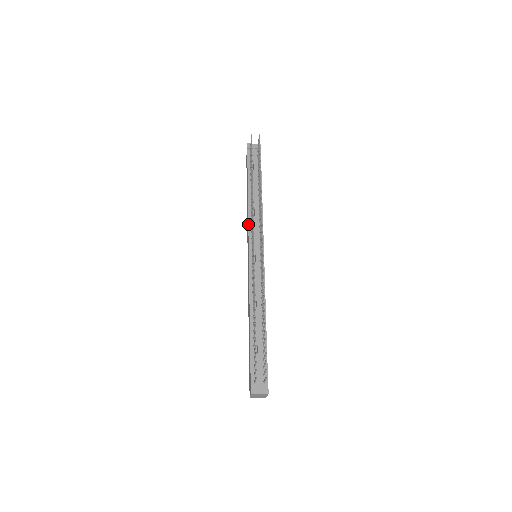
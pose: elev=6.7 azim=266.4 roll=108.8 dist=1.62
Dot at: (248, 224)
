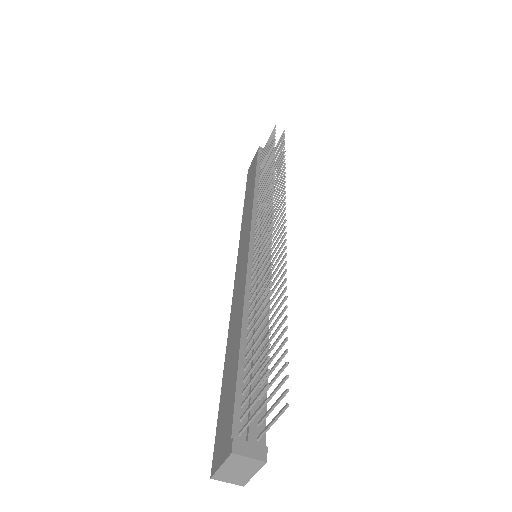
Dot at: (252, 214)
